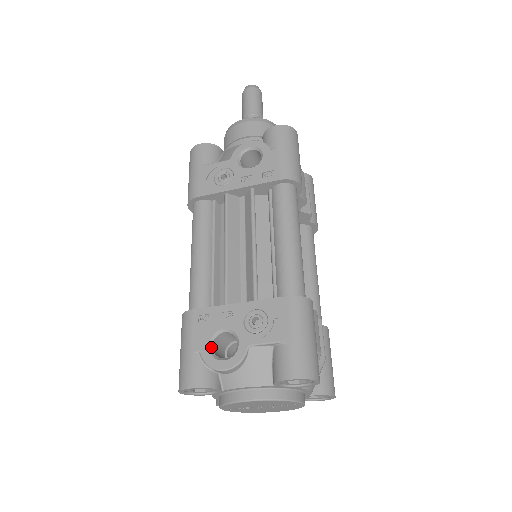
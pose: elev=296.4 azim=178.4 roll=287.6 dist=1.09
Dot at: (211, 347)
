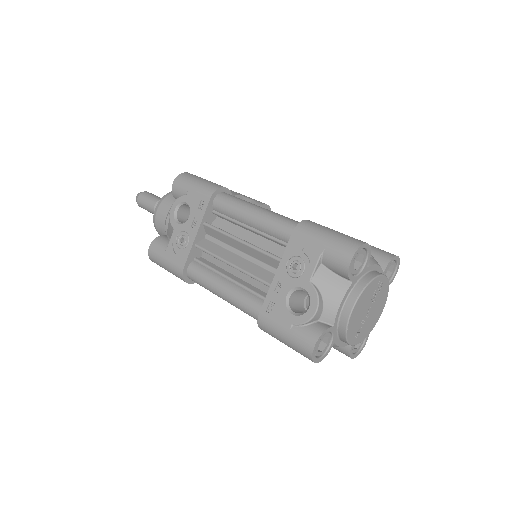
Dot at: (294, 313)
